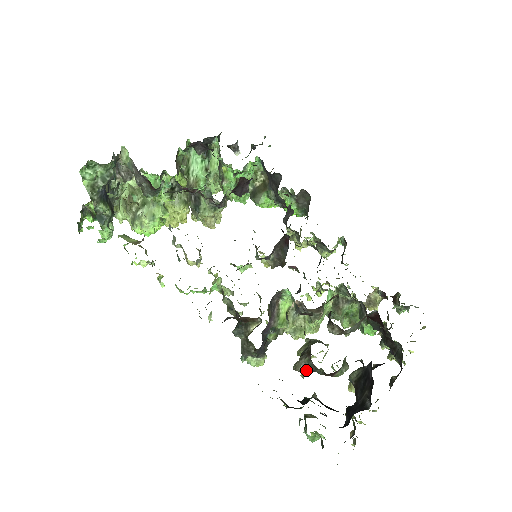
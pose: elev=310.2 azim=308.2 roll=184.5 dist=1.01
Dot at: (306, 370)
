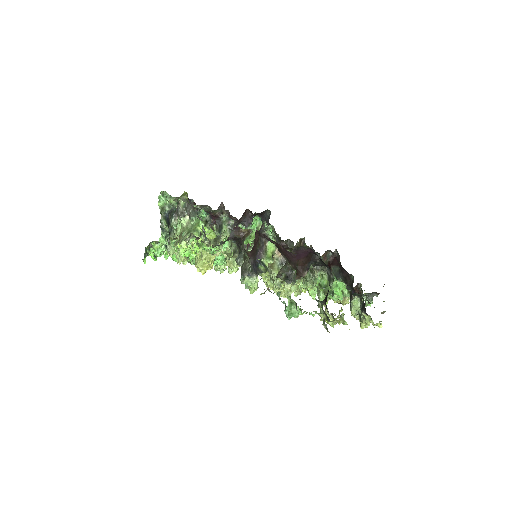
Dot at: (284, 273)
